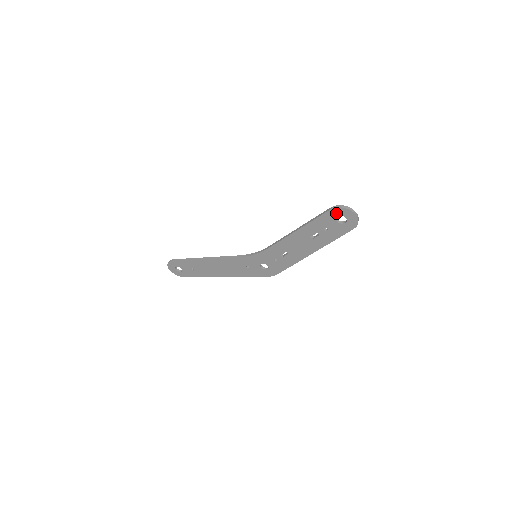
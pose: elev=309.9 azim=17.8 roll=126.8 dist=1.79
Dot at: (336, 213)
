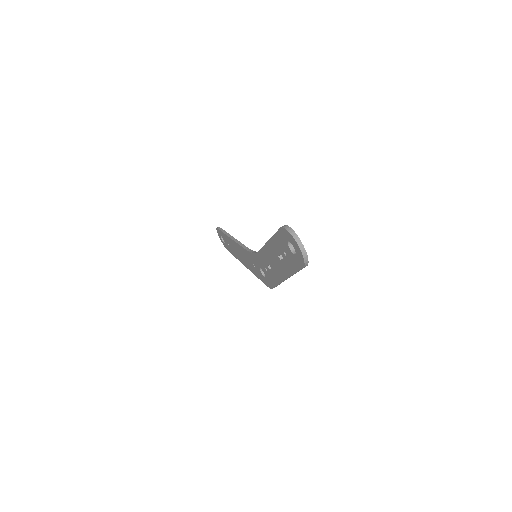
Dot at: (286, 235)
